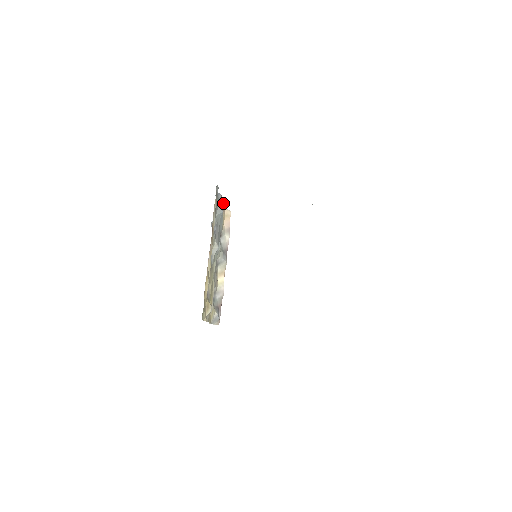
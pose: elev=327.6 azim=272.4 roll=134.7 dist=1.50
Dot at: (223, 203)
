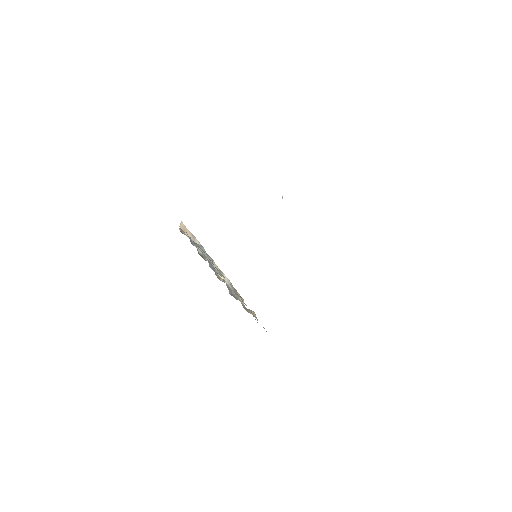
Dot at: occluded
